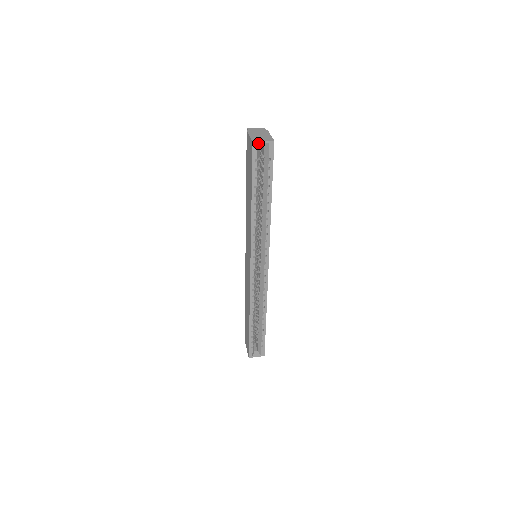
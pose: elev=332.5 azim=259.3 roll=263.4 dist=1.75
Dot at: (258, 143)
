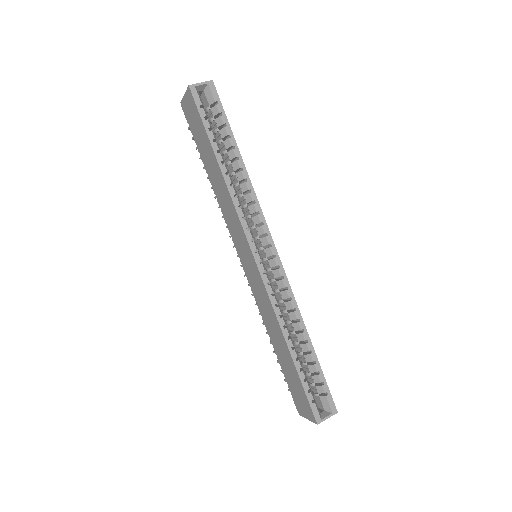
Dot at: (196, 88)
